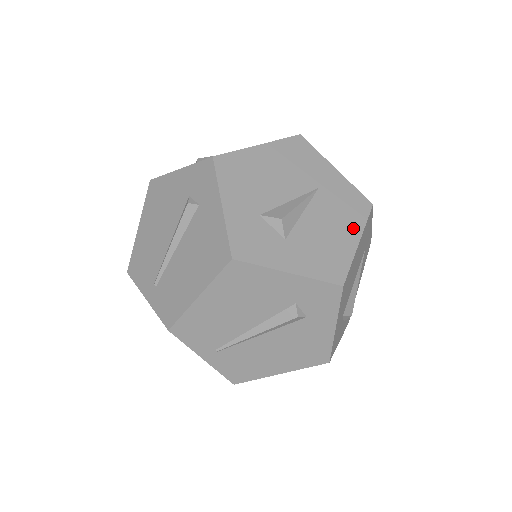
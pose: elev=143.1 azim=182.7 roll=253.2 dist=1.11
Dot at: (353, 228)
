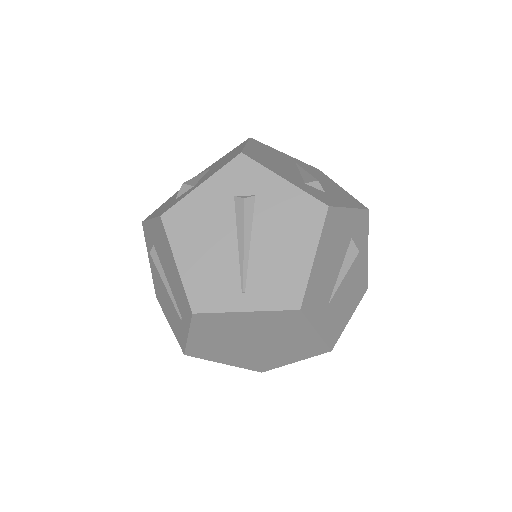
Dot at: (239, 148)
